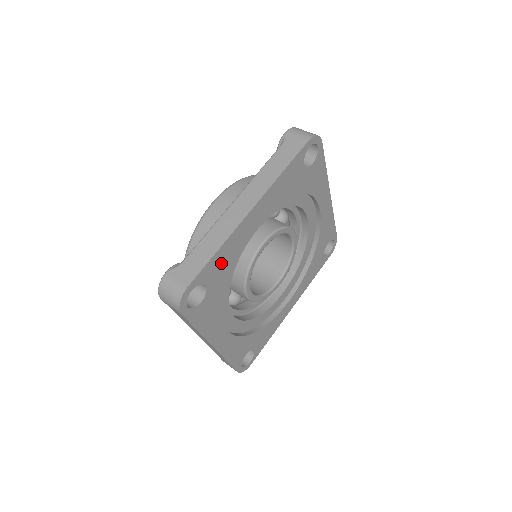
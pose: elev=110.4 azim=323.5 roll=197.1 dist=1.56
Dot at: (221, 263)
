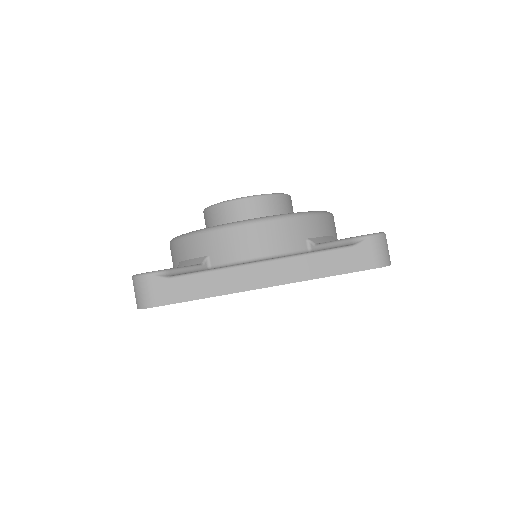
Dot at: occluded
